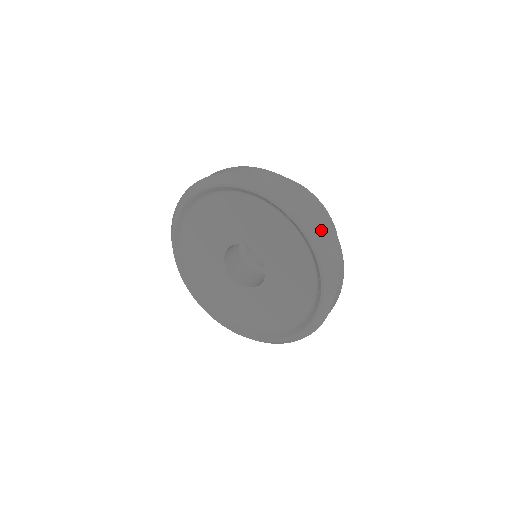
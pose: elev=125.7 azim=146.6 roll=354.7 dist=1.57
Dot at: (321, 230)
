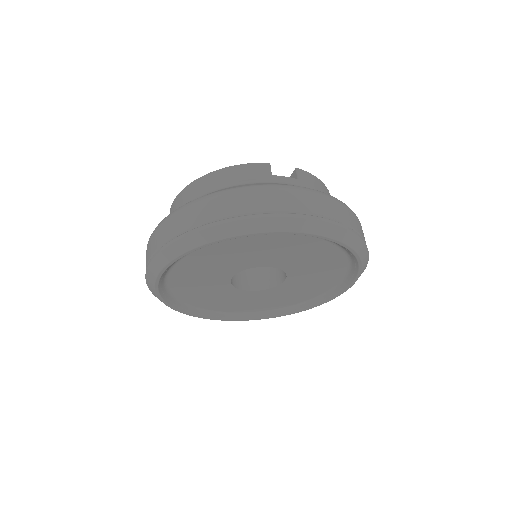
Dot at: (246, 214)
